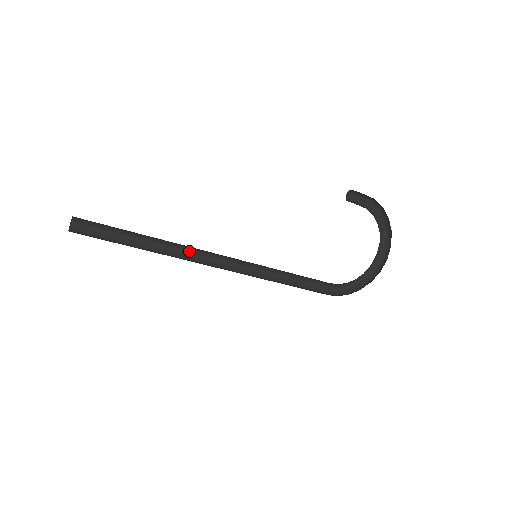
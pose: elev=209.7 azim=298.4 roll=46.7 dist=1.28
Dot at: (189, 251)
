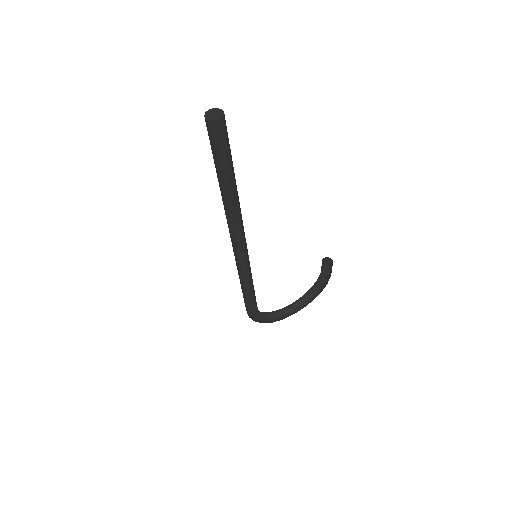
Dot at: (241, 219)
